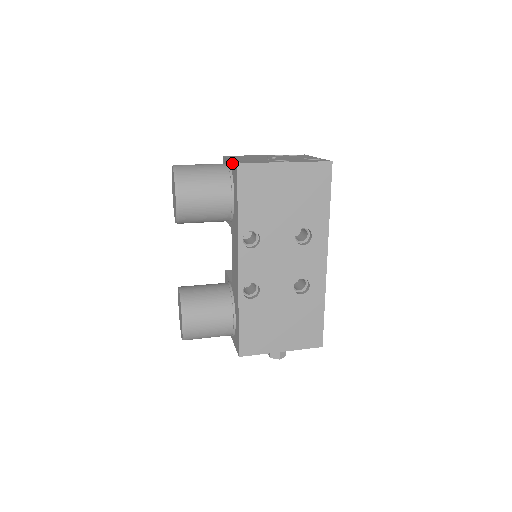
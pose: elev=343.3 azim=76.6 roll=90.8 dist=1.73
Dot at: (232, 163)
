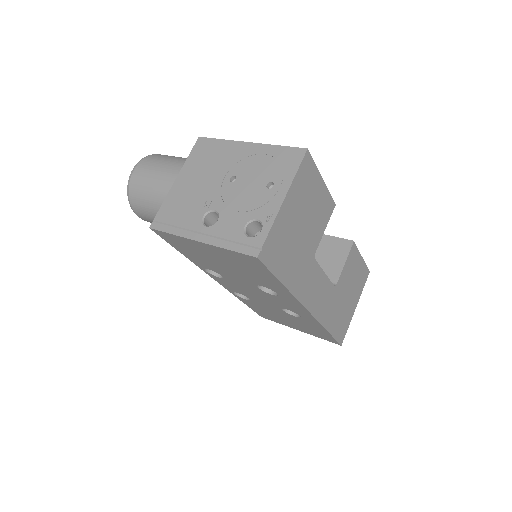
Dot at: (166, 201)
